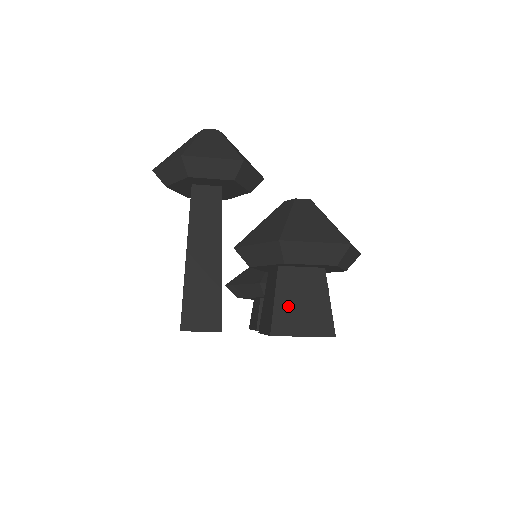
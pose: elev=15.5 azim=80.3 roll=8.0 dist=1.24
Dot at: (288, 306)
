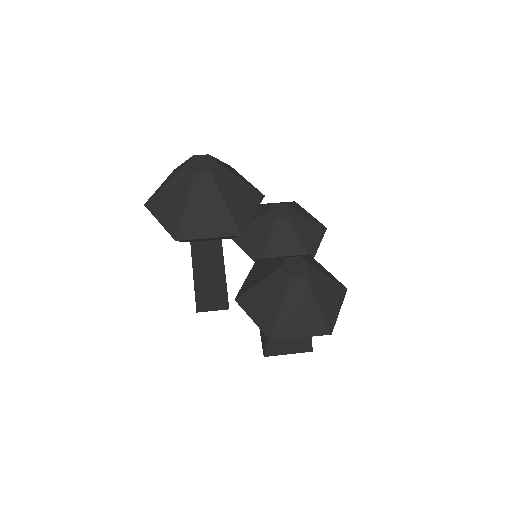
Dot at: (278, 342)
